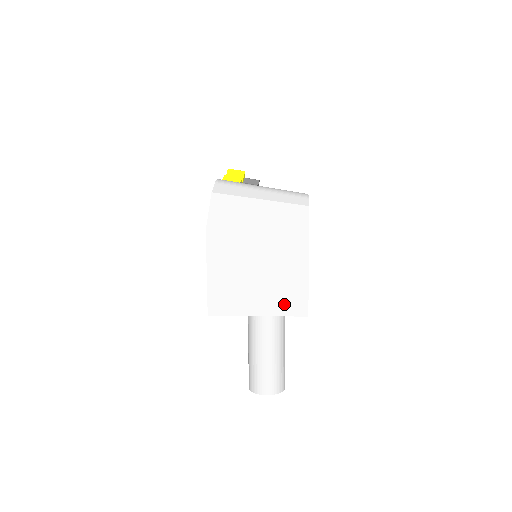
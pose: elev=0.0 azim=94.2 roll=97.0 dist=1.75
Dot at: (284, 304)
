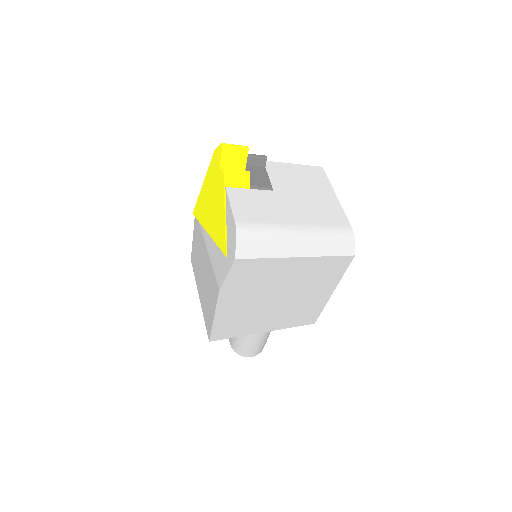
Dot at: (294, 321)
